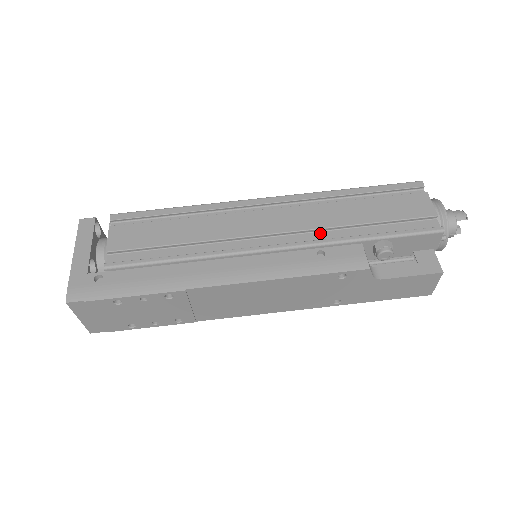
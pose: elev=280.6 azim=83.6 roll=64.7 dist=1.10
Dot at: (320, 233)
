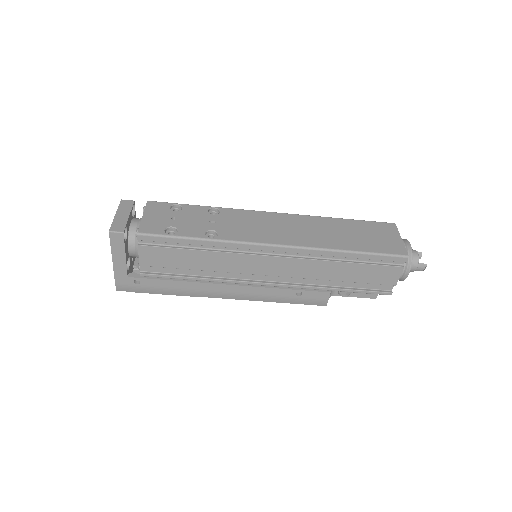
Dot at: (306, 278)
